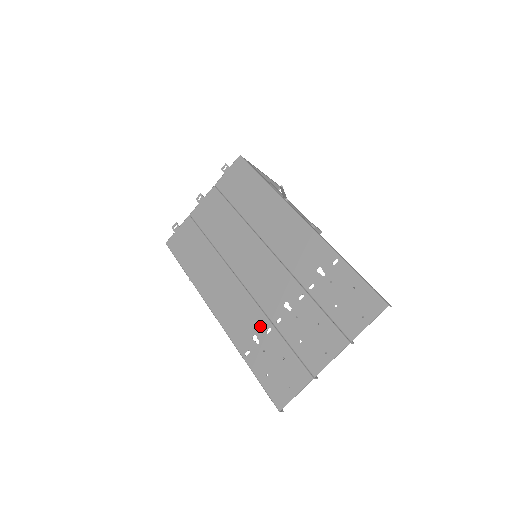
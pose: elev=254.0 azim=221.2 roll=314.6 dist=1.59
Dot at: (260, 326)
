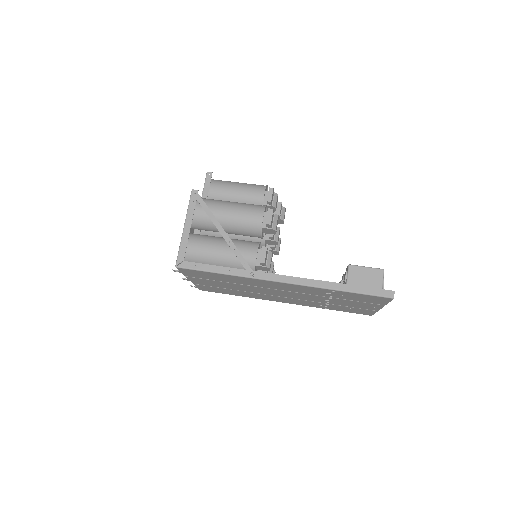
Dot at: (319, 304)
